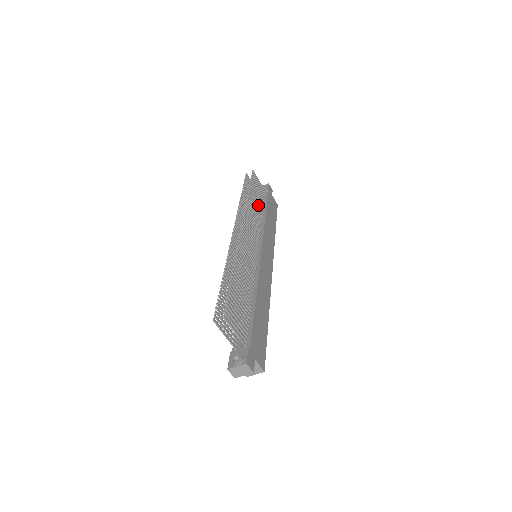
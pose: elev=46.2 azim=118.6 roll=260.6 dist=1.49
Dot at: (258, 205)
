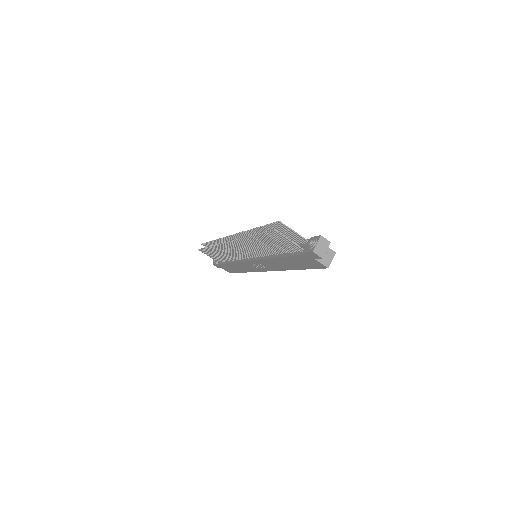
Dot at: occluded
